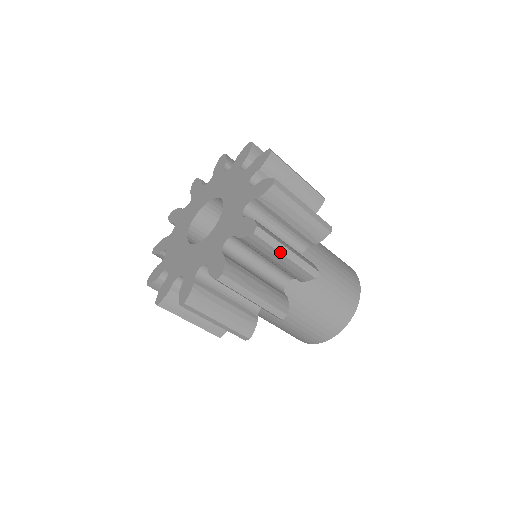
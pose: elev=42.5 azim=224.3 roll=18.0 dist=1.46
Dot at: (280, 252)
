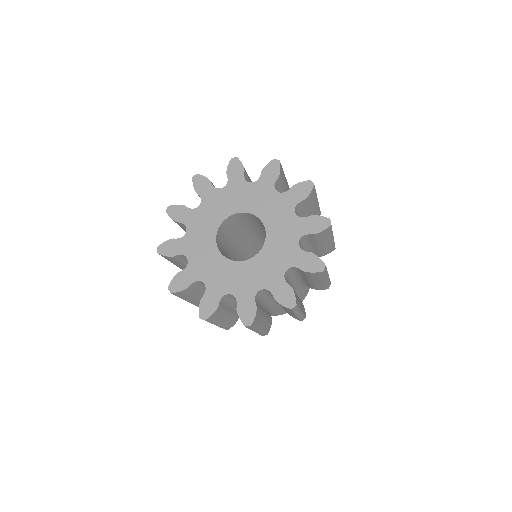
Dot at: occluded
